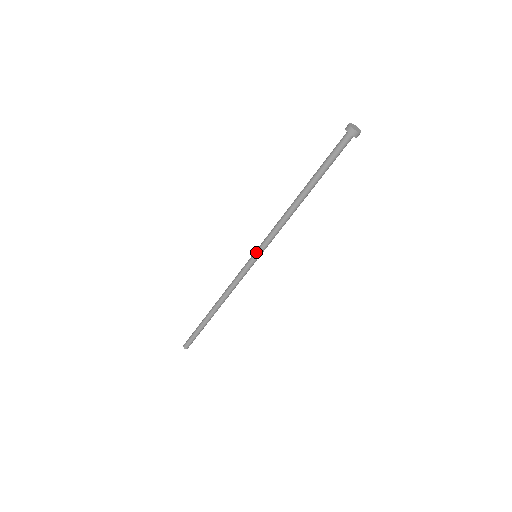
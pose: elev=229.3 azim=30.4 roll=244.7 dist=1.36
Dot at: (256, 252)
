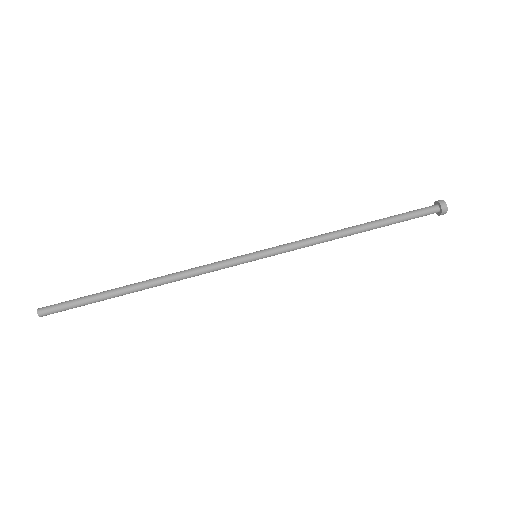
Dot at: (262, 250)
